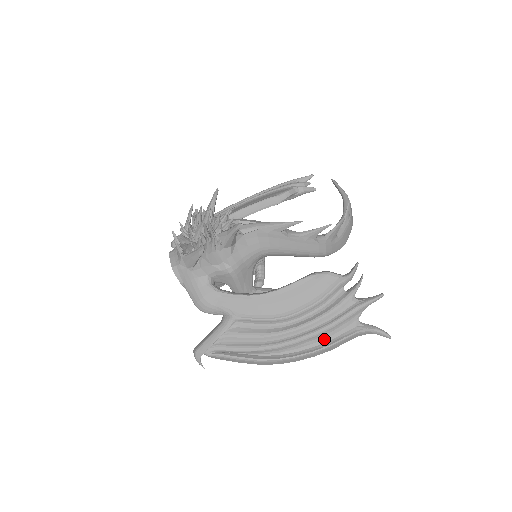
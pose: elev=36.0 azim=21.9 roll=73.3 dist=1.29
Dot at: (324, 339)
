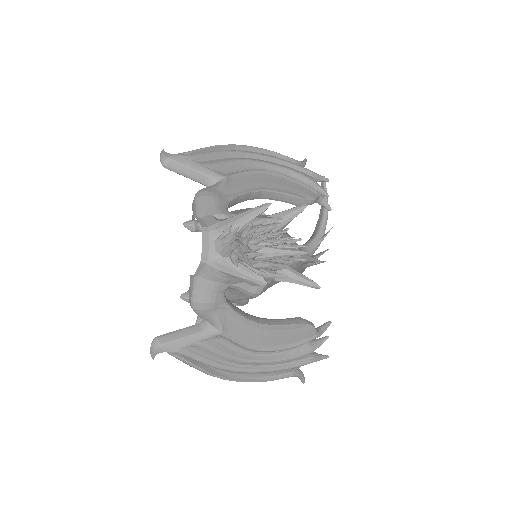
Dot at: (269, 374)
